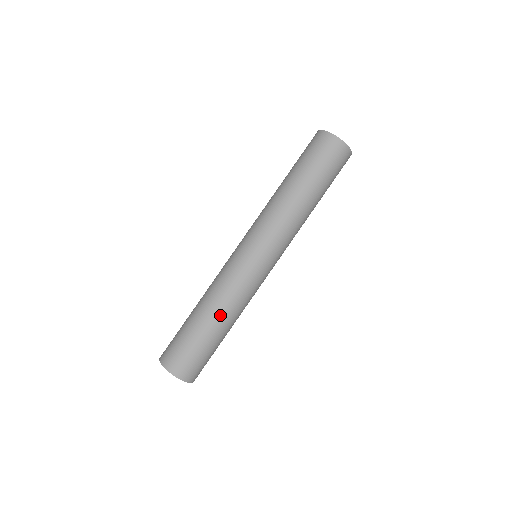
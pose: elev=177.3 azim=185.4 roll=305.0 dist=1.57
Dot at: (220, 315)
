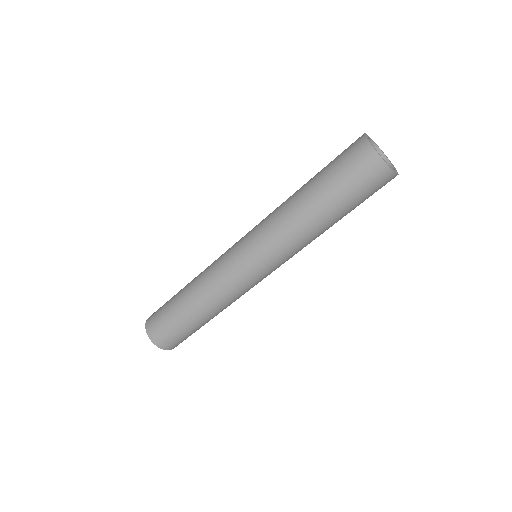
Dot at: (200, 305)
